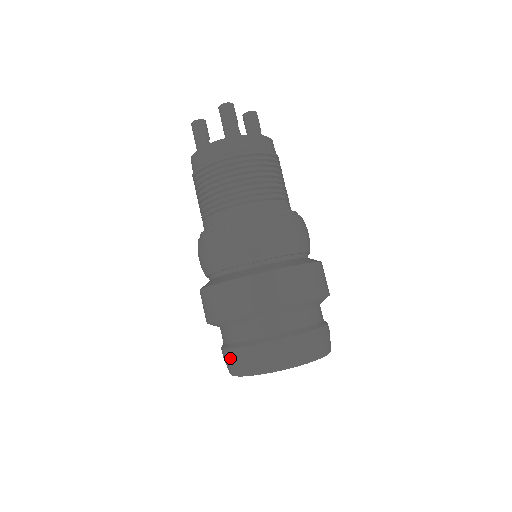
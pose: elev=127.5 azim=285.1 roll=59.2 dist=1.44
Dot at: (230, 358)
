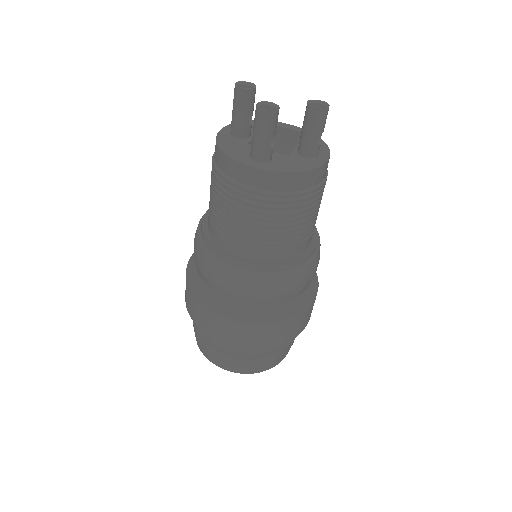
Dot at: occluded
